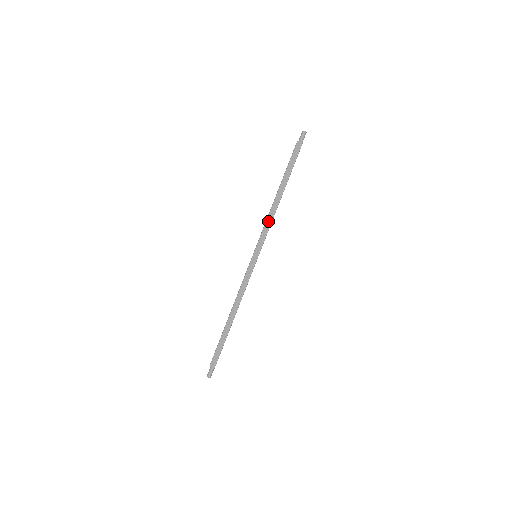
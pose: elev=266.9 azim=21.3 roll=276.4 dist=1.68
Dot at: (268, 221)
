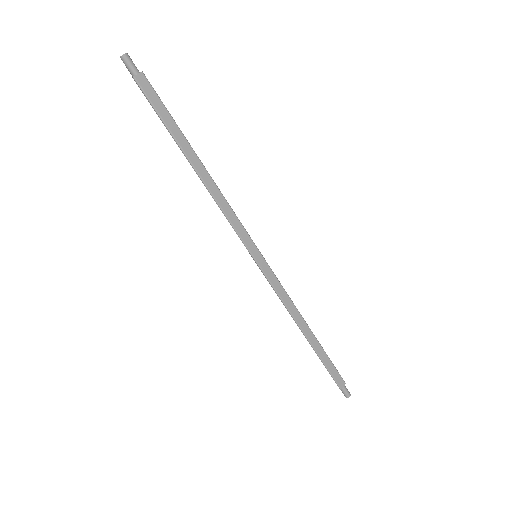
Dot at: occluded
